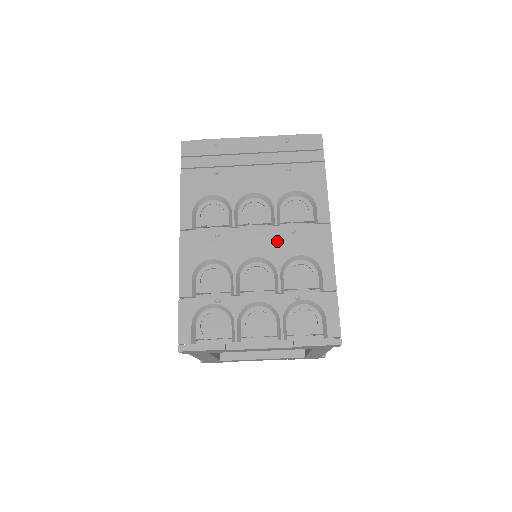
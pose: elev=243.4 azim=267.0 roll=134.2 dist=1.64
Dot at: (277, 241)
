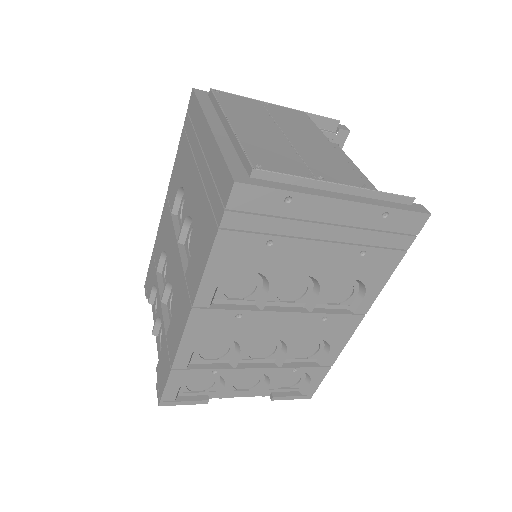
Dot at: (303, 326)
